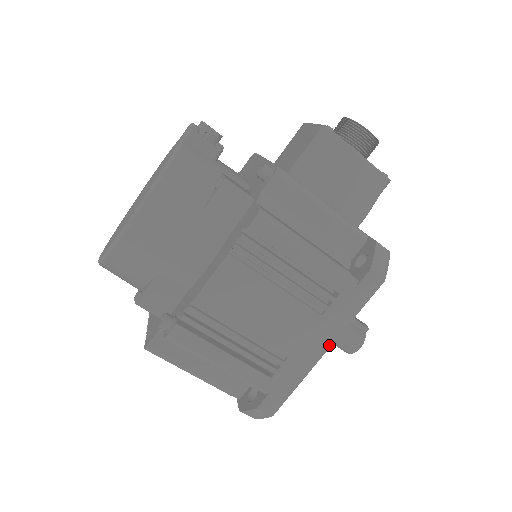
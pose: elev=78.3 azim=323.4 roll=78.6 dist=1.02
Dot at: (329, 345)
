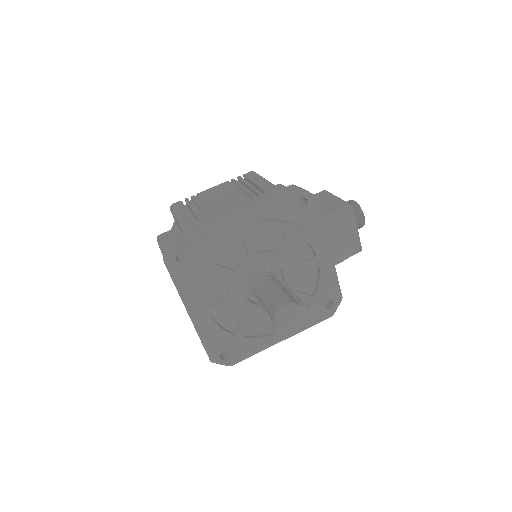
Dot at: (242, 211)
